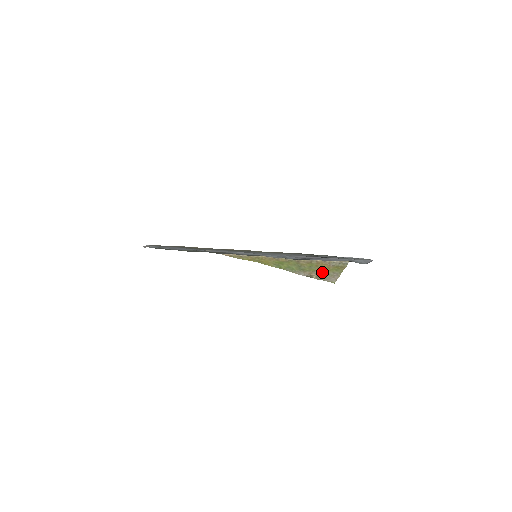
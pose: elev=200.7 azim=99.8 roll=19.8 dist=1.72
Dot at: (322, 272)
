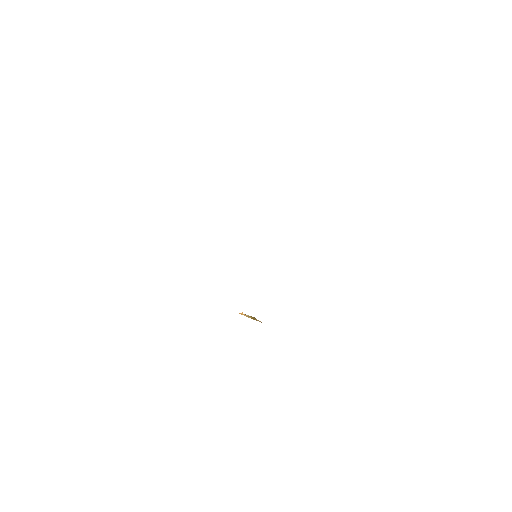
Dot at: occluded
